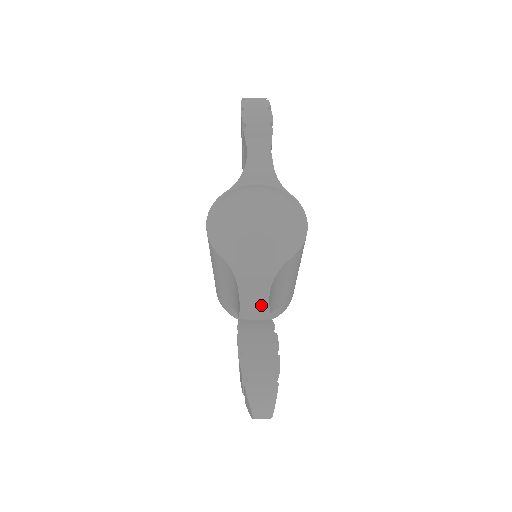
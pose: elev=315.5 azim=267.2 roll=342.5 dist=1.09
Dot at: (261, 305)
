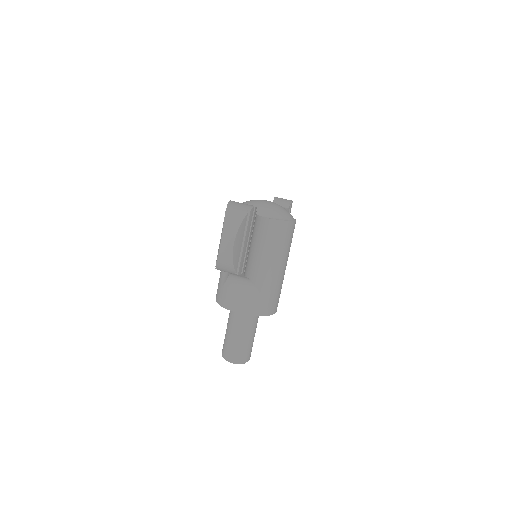
Dot at: occluded
